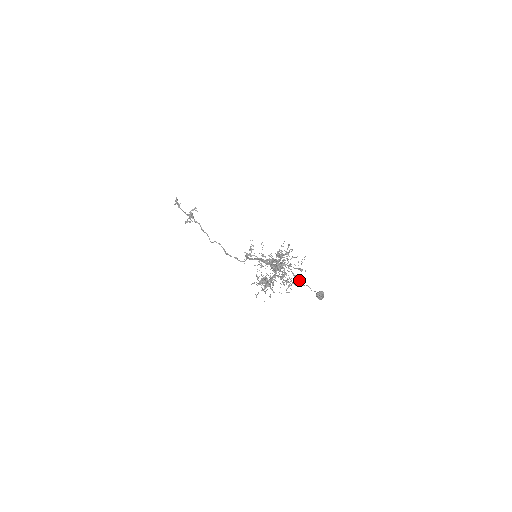
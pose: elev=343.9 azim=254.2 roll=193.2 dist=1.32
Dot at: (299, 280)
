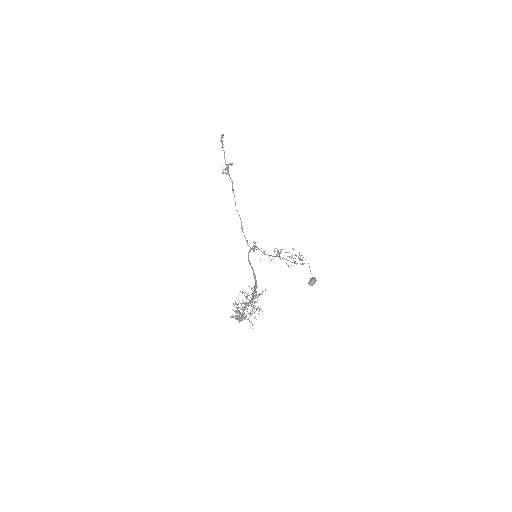
Dot at: occluded
